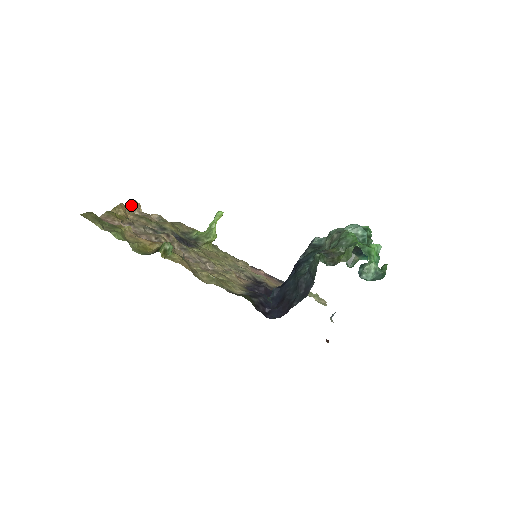
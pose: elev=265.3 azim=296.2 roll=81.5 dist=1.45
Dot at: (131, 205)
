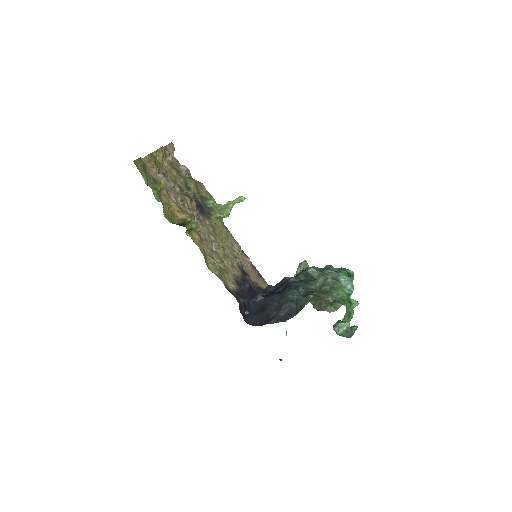
Dot at: (167, 147)
